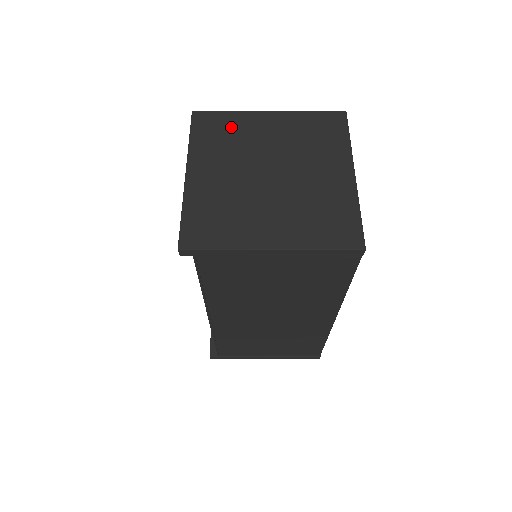
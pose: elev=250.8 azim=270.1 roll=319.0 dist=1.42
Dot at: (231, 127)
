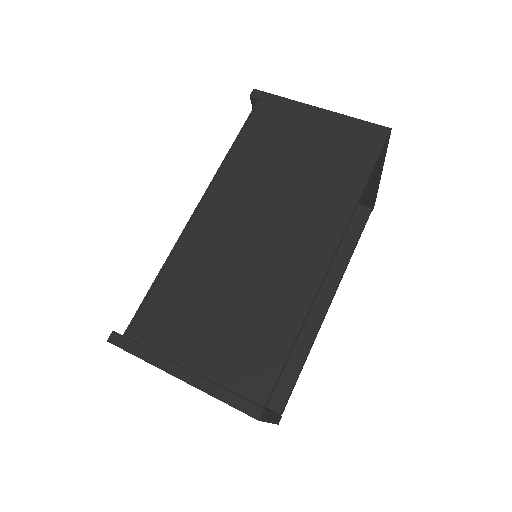
Dot at: occluded
